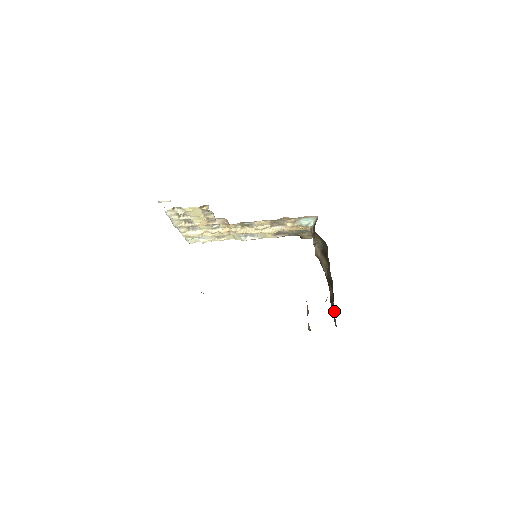
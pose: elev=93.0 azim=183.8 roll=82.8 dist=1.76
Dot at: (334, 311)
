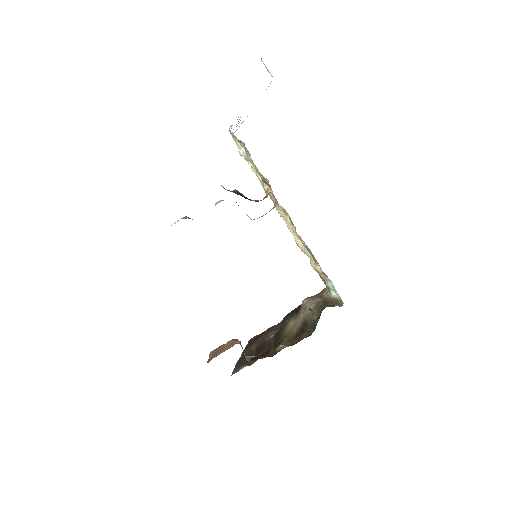
Dot at: (254, 346)
